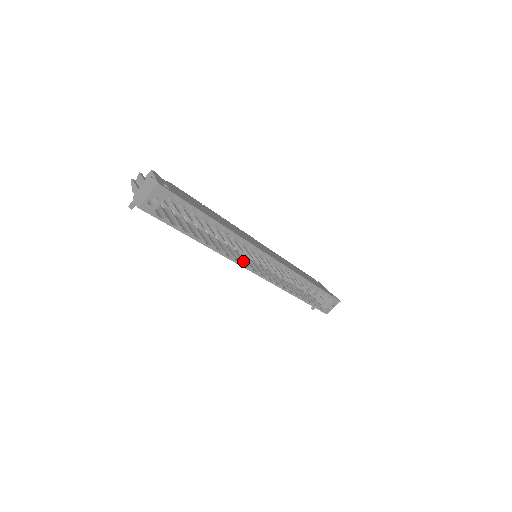
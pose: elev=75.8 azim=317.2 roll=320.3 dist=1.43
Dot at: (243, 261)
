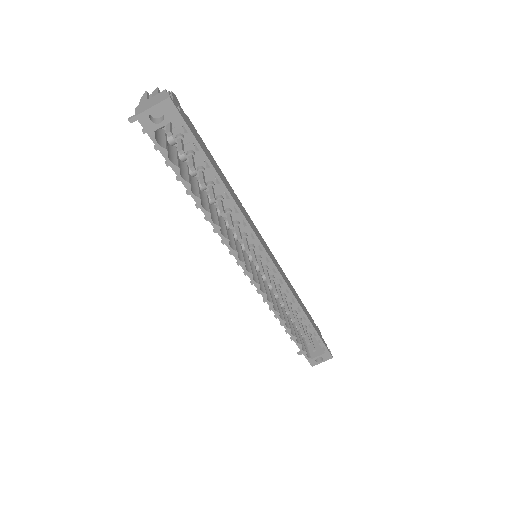
Dot at: (238, 252)
